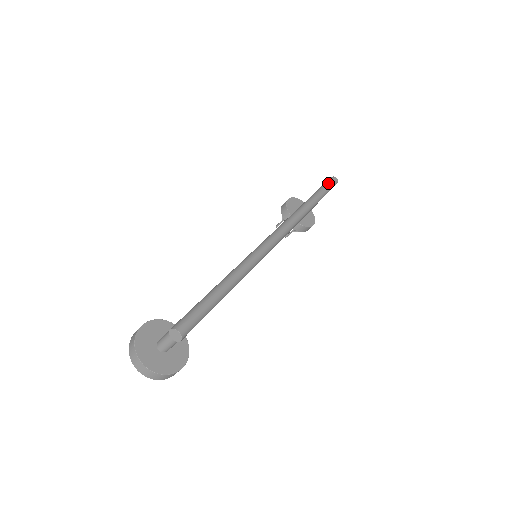
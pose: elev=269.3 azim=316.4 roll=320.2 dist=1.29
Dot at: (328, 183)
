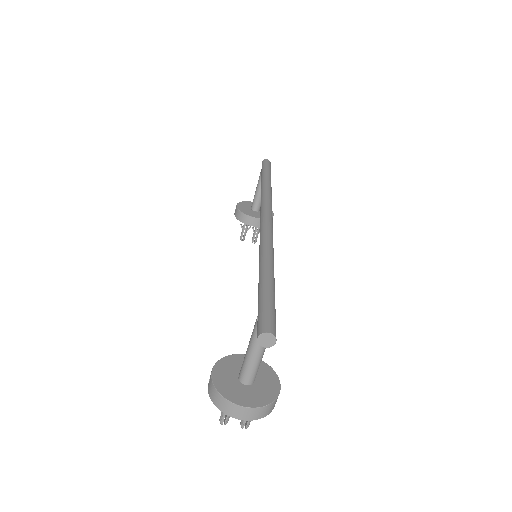
Dot at: (265, 165)
